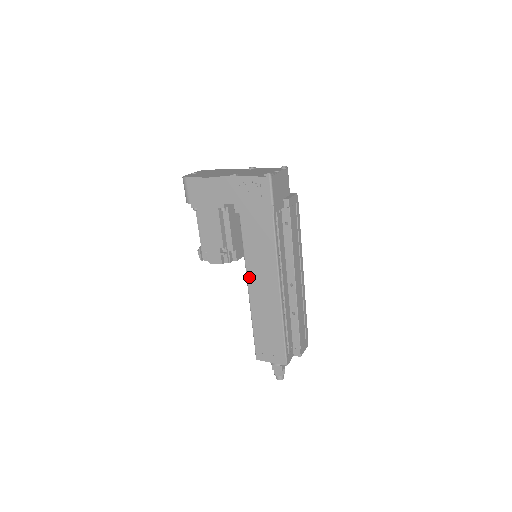
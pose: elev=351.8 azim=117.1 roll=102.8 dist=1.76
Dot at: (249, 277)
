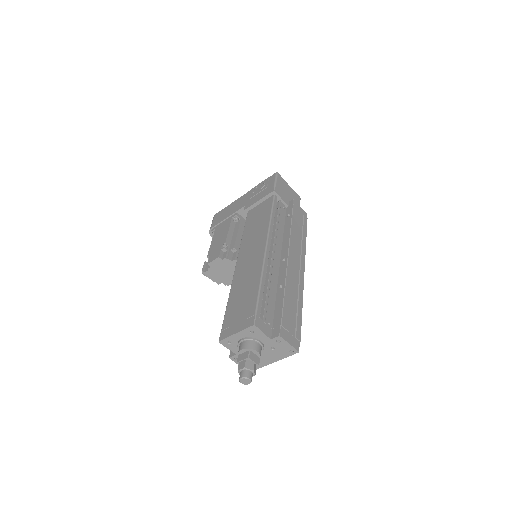
Dot at: (240, 254)
